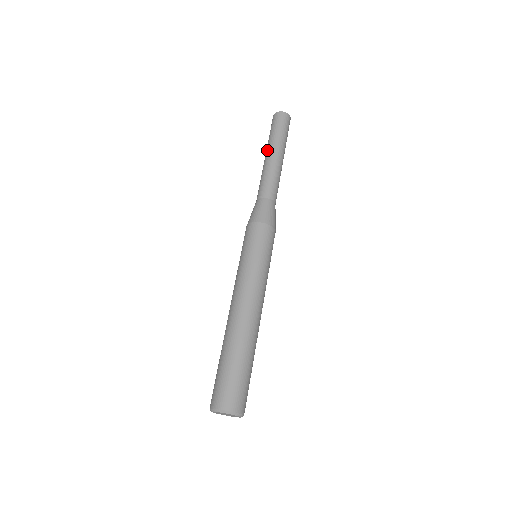
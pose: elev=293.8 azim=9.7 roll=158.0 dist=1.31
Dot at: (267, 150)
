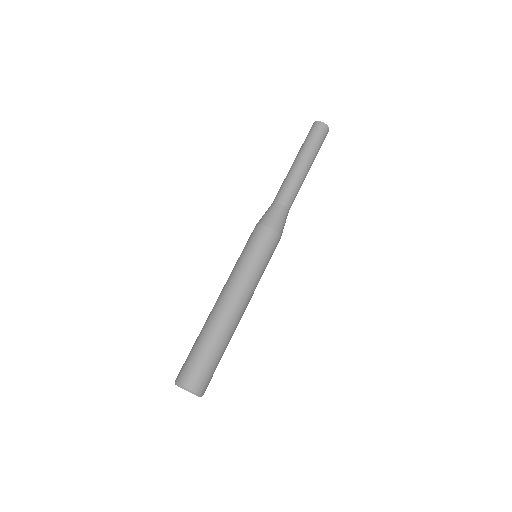
Dot at: occluded
